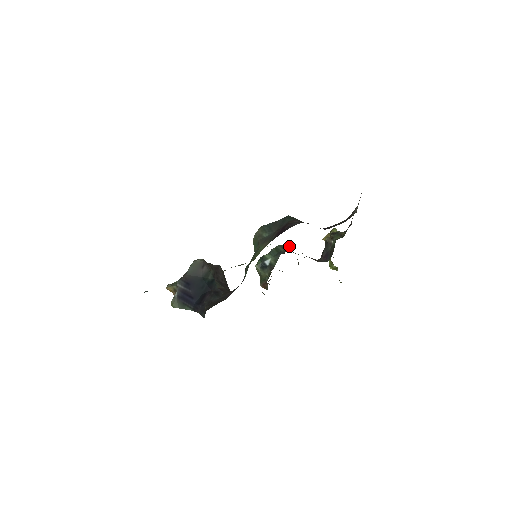
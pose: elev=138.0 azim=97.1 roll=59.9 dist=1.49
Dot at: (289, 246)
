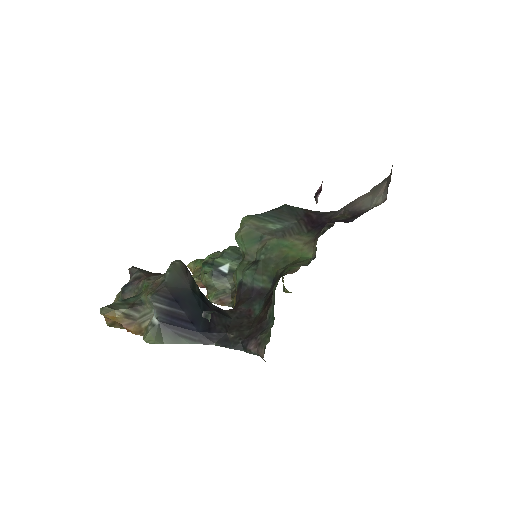
Dot at: occluded
